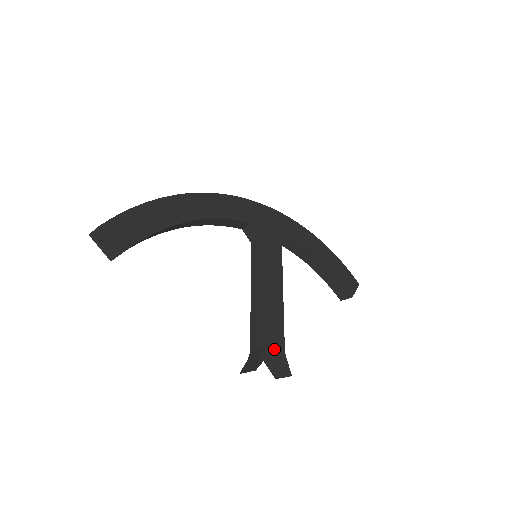
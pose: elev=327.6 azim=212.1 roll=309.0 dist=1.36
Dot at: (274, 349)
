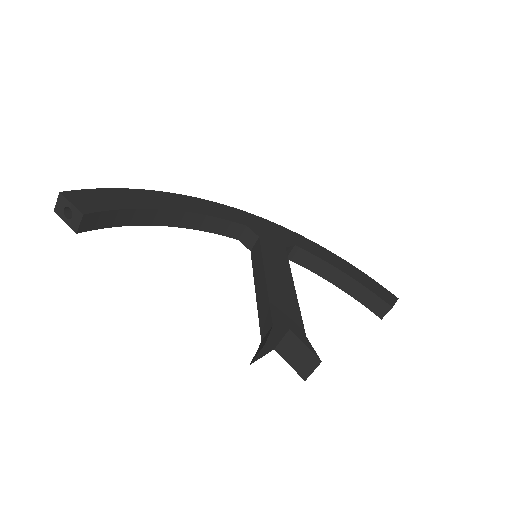
Dot at: (290, 330)
